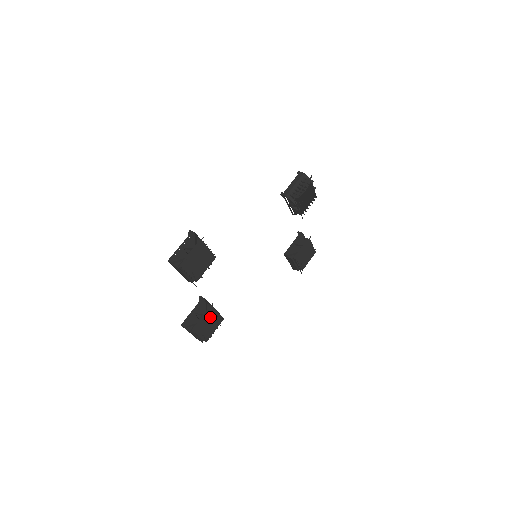
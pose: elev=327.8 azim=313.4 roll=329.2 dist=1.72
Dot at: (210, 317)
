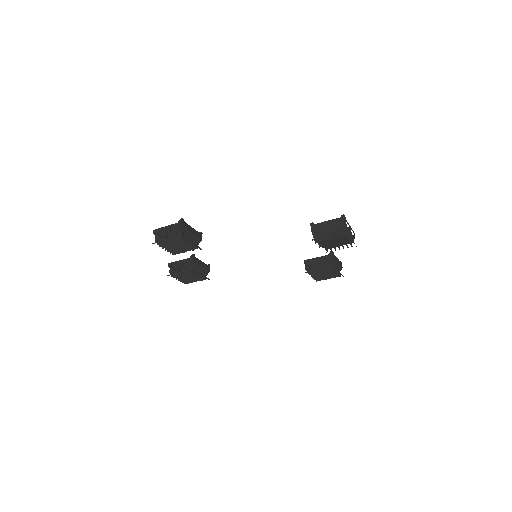
Dot at: (191, 273)
